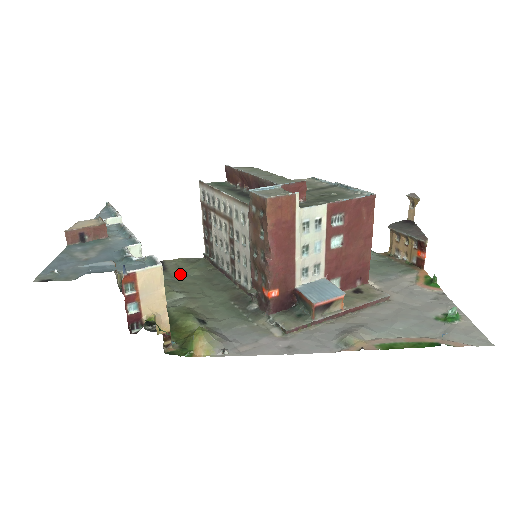
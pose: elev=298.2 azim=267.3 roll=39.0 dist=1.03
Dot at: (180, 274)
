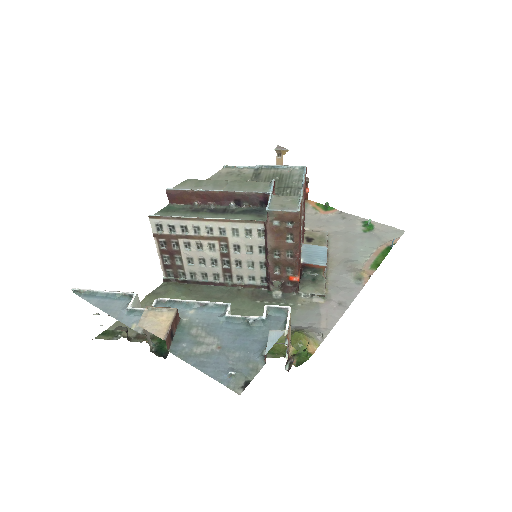
Dot at: occluded
